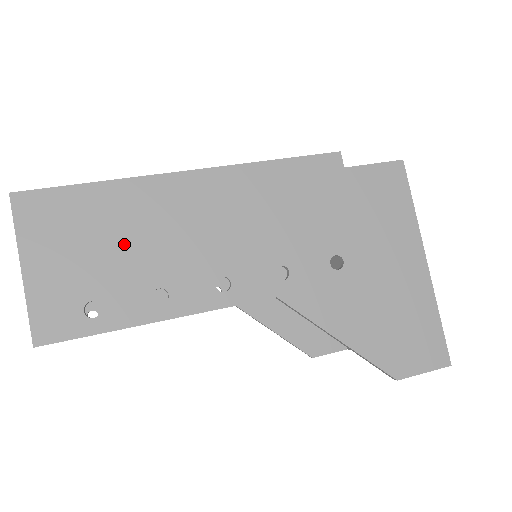
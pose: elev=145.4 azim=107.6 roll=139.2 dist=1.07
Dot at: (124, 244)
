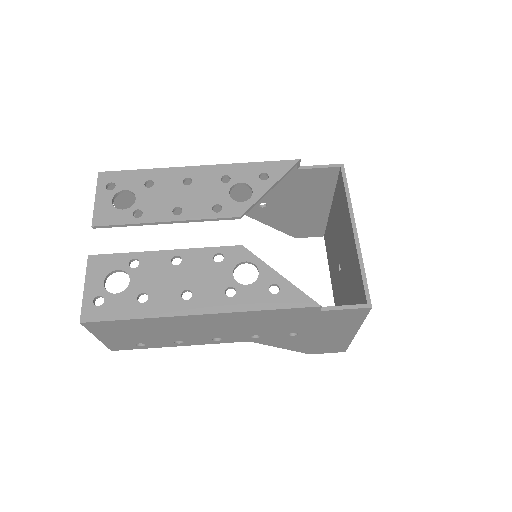
Dot at: (156, 333)
